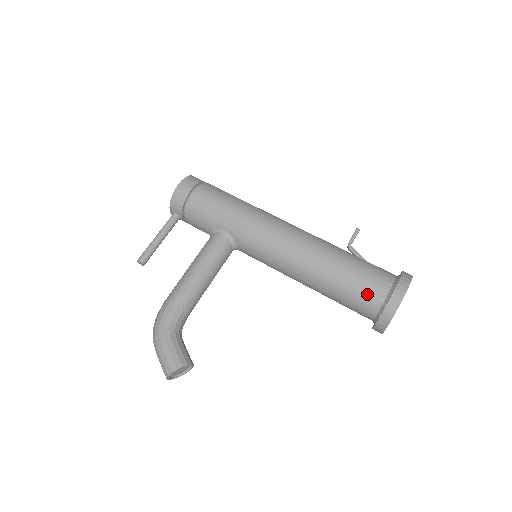
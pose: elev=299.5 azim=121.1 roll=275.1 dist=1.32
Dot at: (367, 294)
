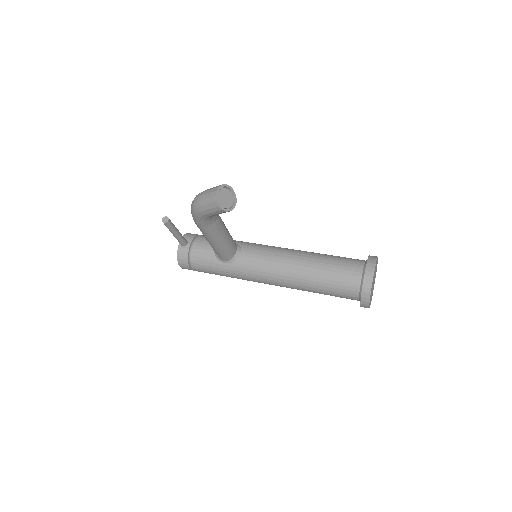
Dot at: (352, 259)
